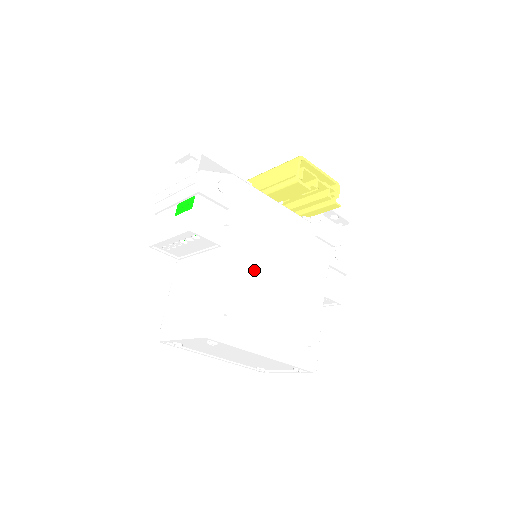
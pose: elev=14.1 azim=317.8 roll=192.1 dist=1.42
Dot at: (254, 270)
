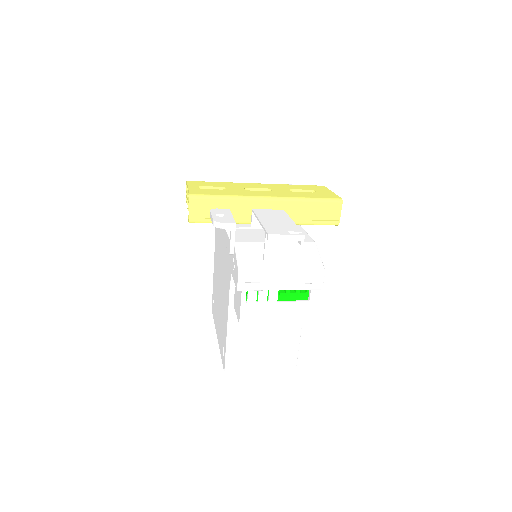
Dot at: occluded
